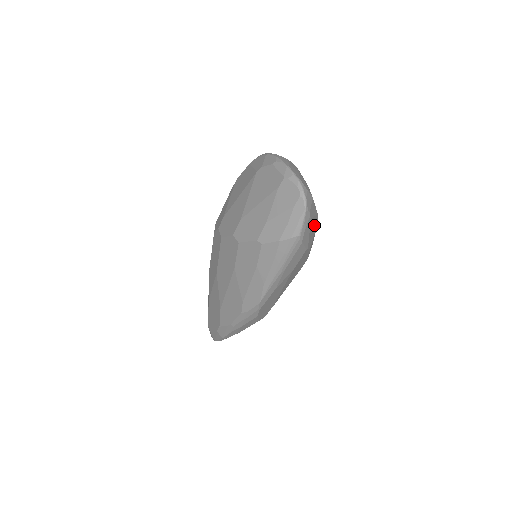
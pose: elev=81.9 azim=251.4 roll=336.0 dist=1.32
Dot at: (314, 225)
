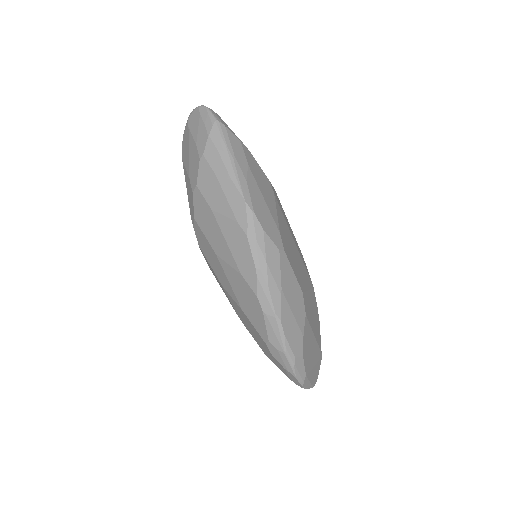
Dot at: occluded
